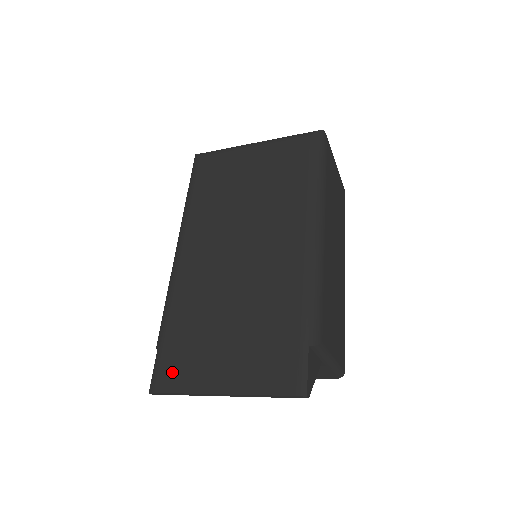
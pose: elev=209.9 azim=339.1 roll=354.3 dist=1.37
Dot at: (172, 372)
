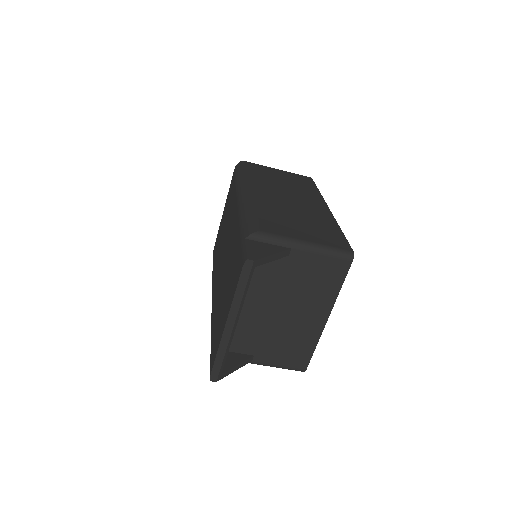
Dot at: (213, 353)
